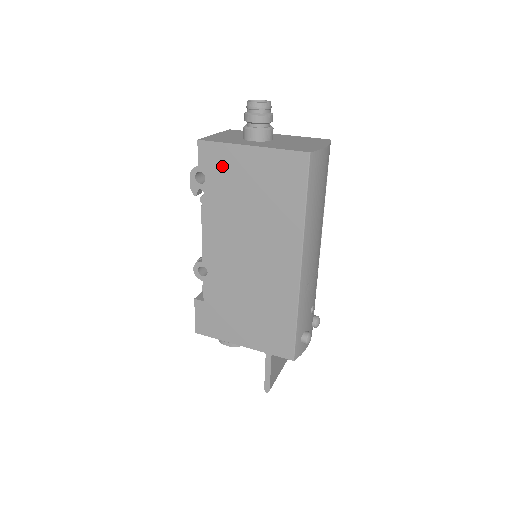
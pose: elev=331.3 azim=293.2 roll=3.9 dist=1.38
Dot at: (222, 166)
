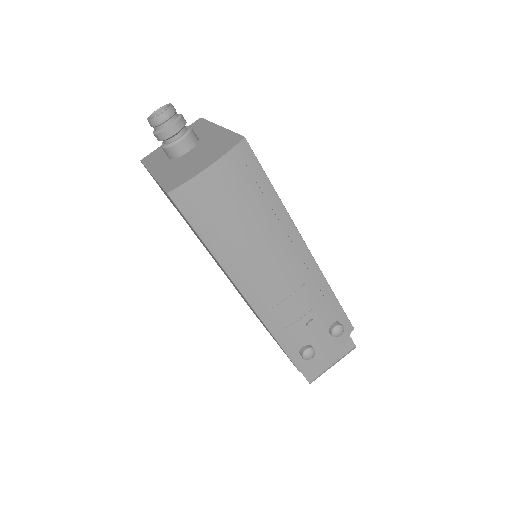
Dot at: (160, 187)
